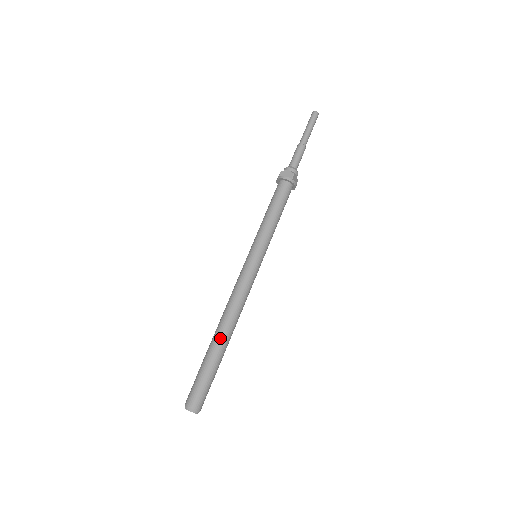
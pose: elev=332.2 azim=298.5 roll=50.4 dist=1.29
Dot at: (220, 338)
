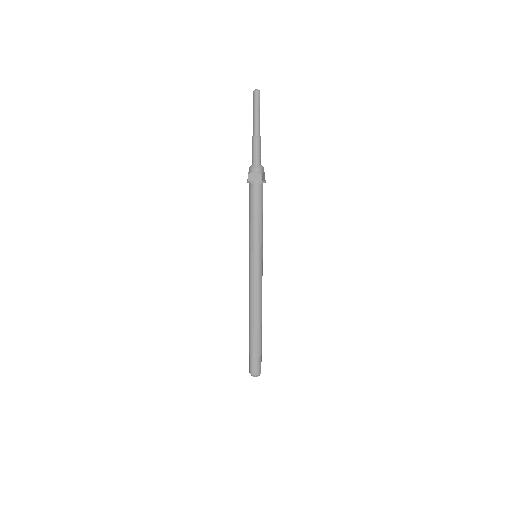
Dot at: (256, 328)
